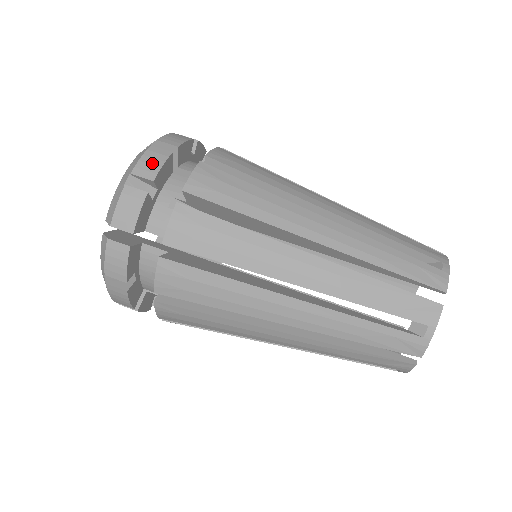
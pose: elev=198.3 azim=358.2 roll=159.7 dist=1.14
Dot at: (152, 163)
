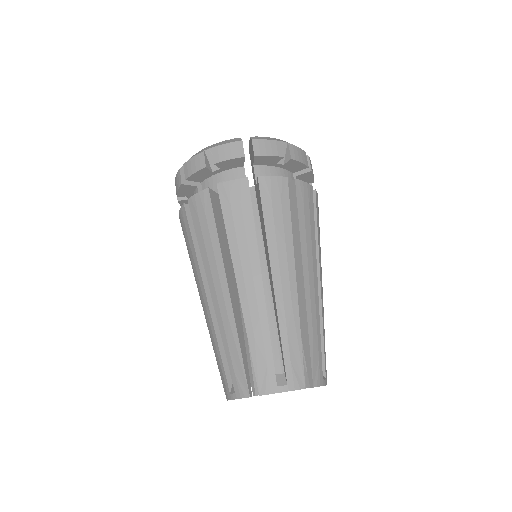
Dot at: (299, 155)
